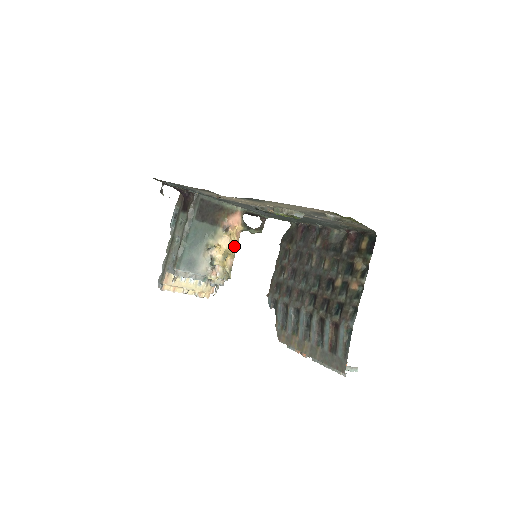
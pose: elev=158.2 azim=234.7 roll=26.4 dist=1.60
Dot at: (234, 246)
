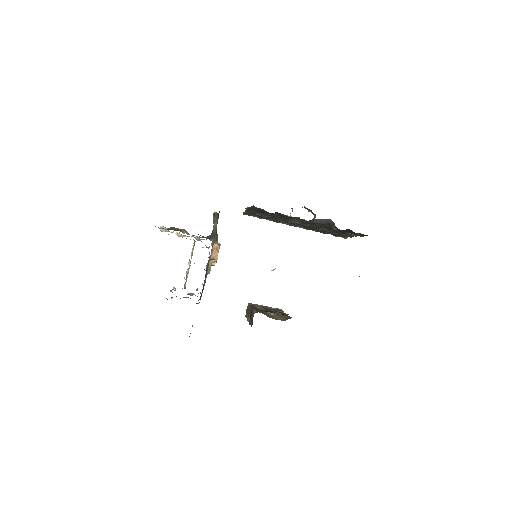
Dot at: occluded
